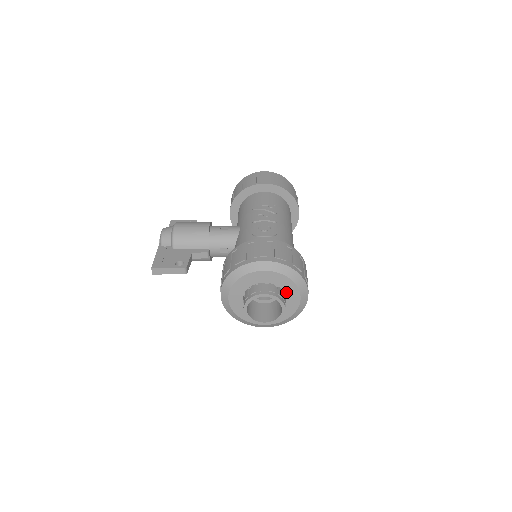
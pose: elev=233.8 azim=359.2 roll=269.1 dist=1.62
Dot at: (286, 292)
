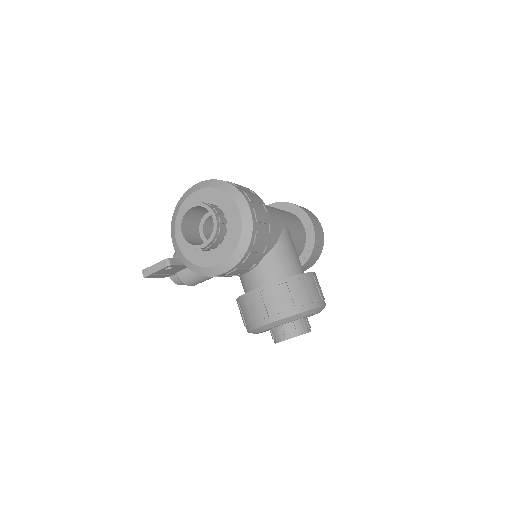
Dot at: (223, 208)
